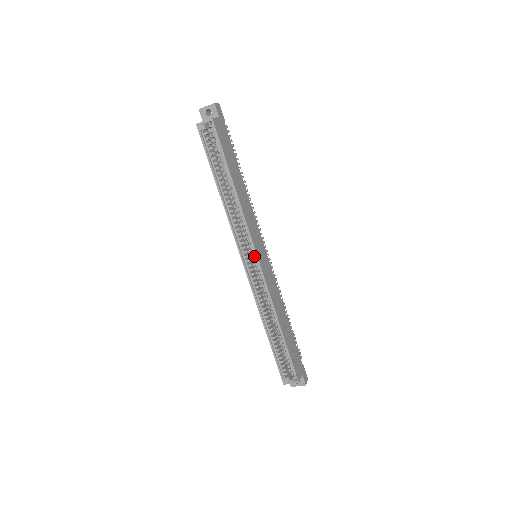
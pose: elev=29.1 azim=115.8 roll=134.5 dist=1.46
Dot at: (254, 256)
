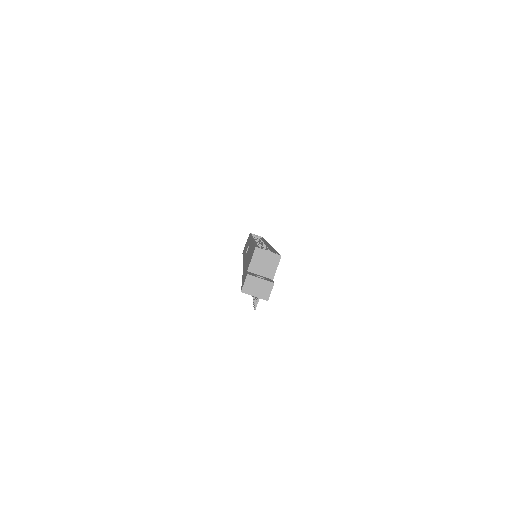
Dot at: occluded
